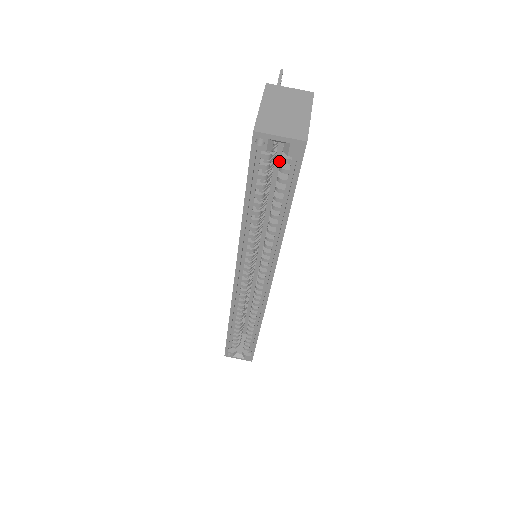
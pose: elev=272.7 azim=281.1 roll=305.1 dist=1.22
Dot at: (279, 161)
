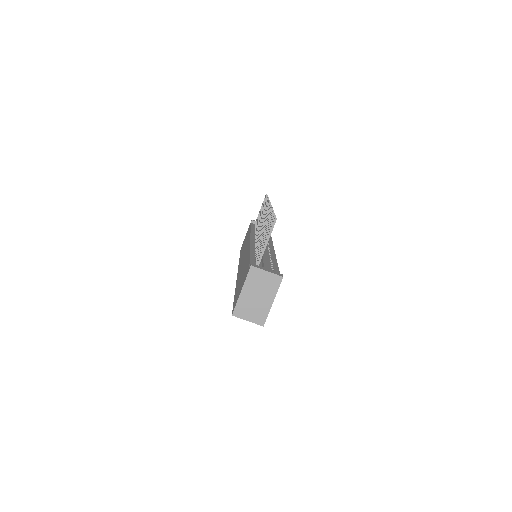
Dot at: occluded
